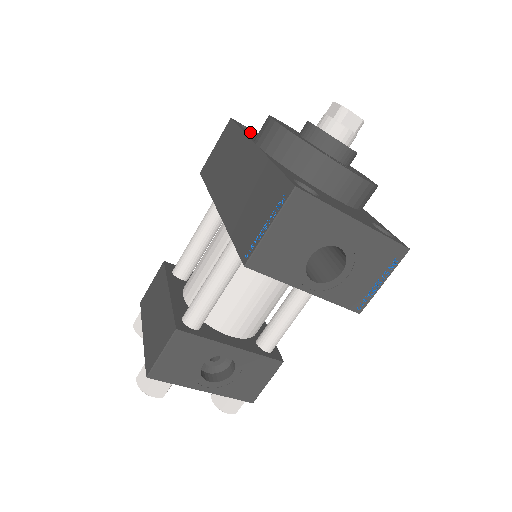
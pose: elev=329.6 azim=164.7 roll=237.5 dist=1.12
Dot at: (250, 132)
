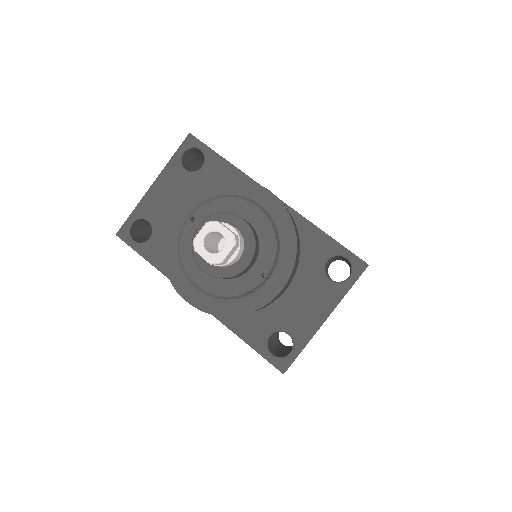
Dot at: (149, 242)
